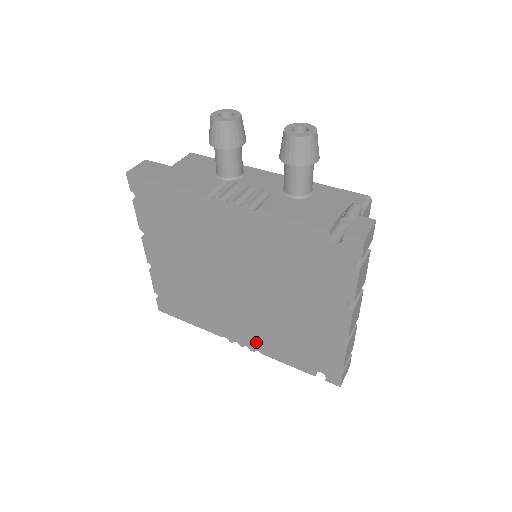
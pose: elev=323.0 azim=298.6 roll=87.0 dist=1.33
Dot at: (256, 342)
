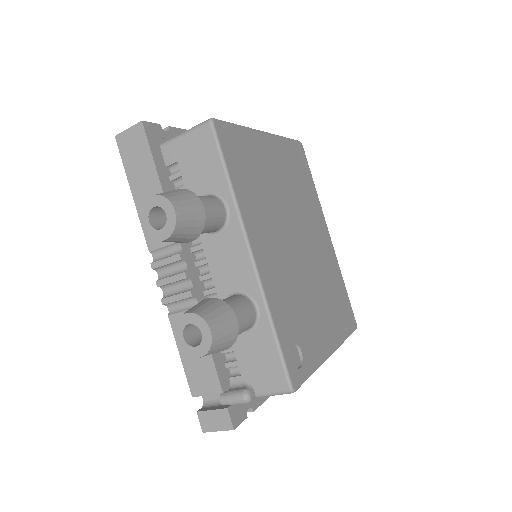
Dot at: occluded
